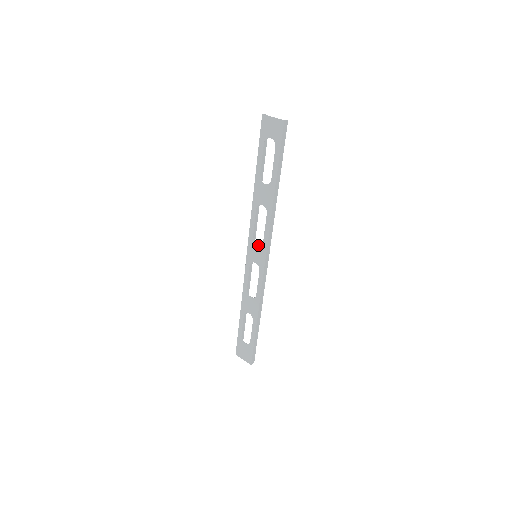
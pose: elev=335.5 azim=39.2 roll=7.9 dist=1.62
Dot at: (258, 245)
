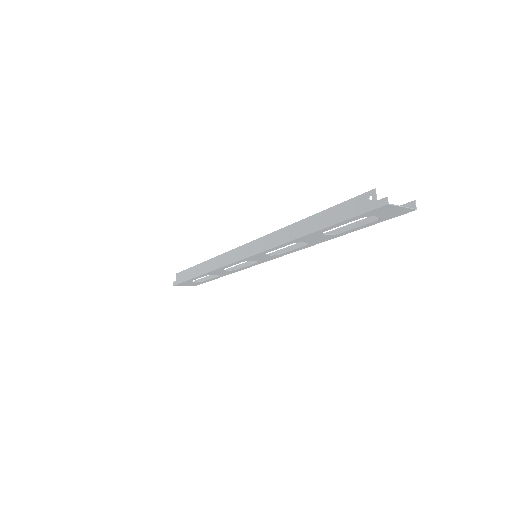
Dot at: (270, 256)
